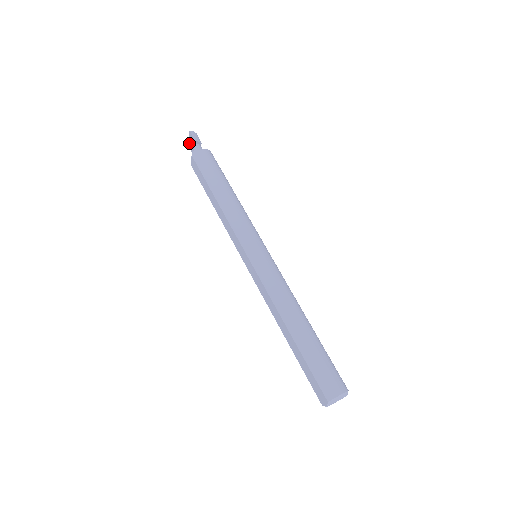
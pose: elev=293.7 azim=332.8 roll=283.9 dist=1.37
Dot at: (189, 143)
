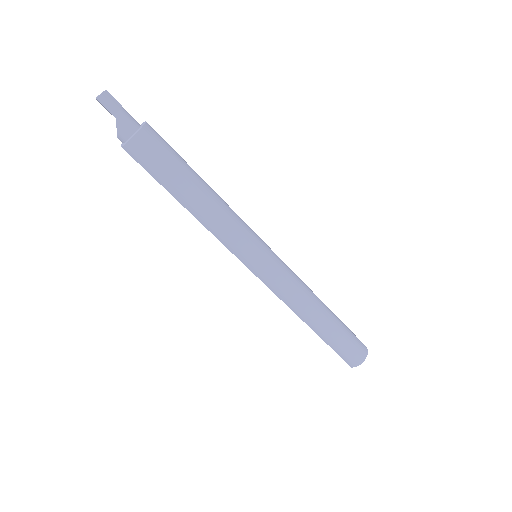
Dot at: occluded
